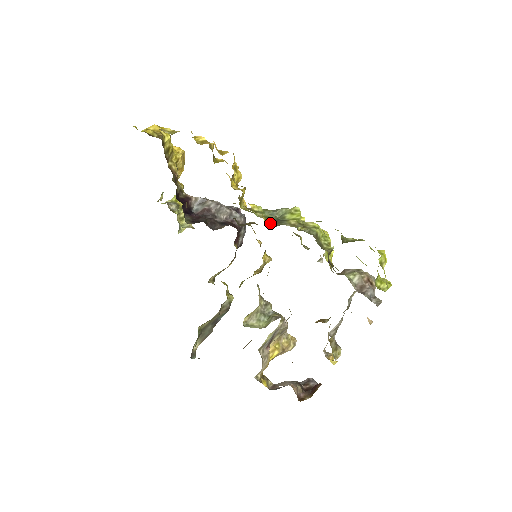
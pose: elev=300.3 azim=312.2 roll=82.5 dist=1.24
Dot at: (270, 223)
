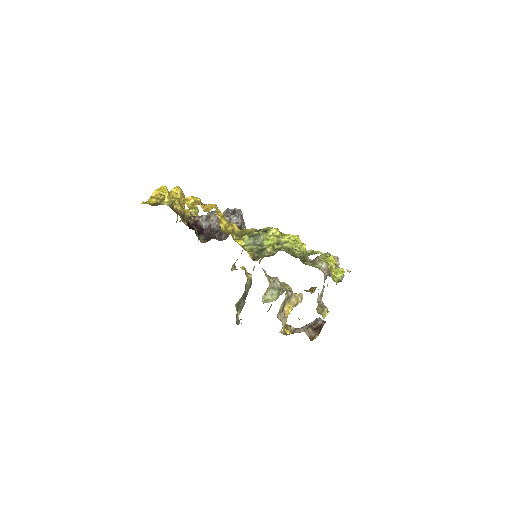
Dot at: (254, 257)
